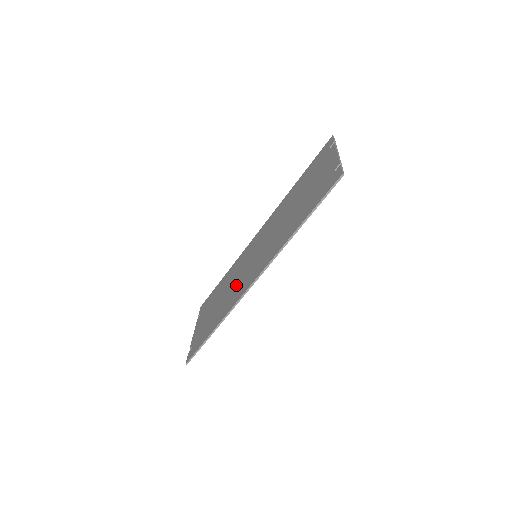
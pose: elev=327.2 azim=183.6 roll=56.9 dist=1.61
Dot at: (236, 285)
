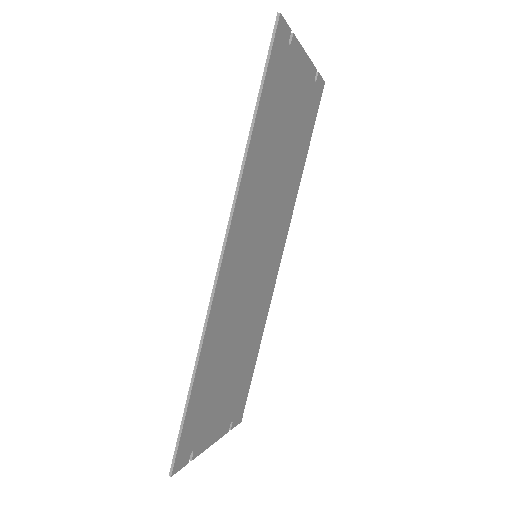
Dot at: (233, 307)
